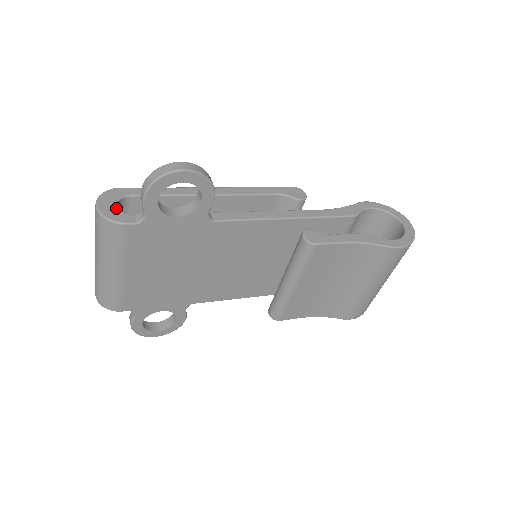
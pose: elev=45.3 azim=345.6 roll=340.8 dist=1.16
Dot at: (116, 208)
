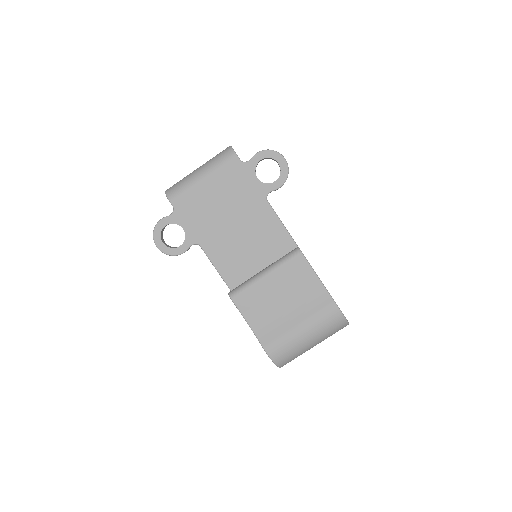
Dot at: occluded
